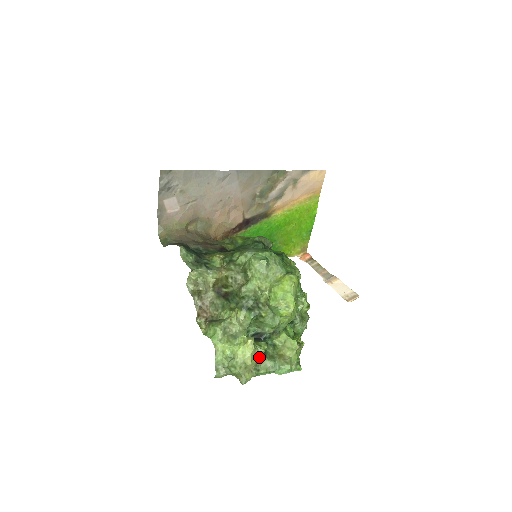
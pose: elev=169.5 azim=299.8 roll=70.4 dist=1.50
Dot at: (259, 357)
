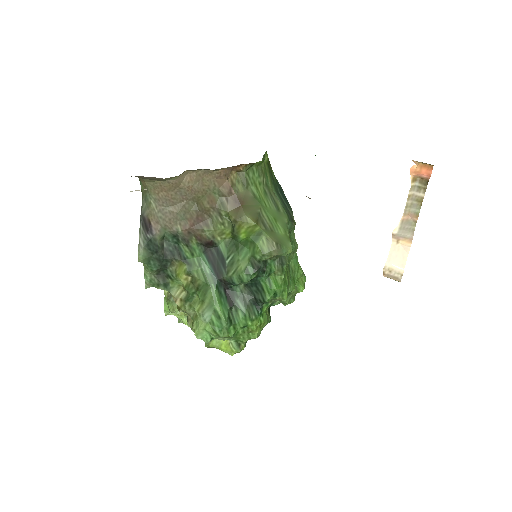
Dot at: occluded
